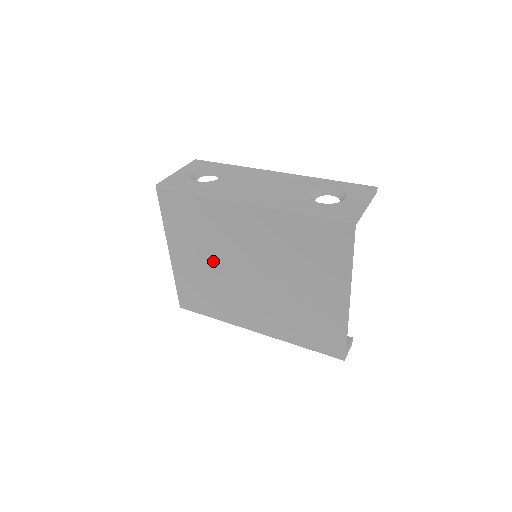
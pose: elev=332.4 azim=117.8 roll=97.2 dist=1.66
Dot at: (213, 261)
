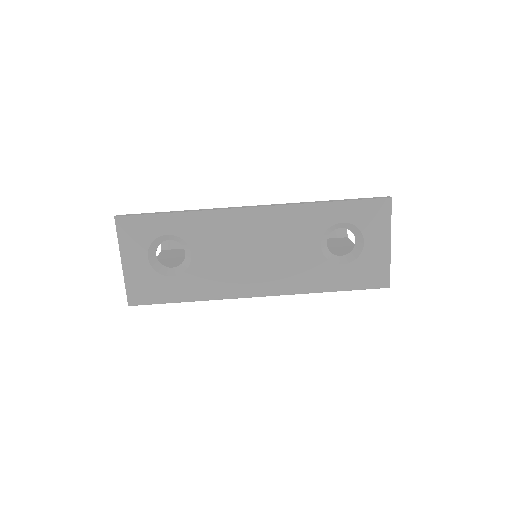
Dot at: occluded
